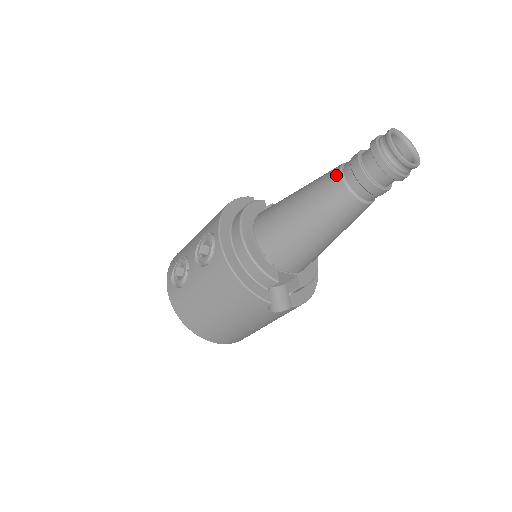
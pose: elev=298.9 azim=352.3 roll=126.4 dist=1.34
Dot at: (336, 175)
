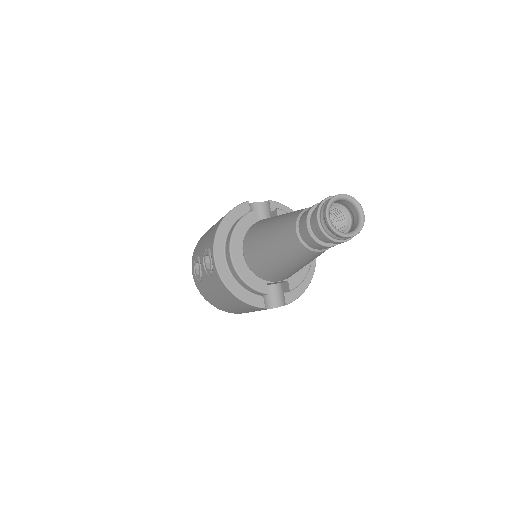
Dot at: (293, 228)
